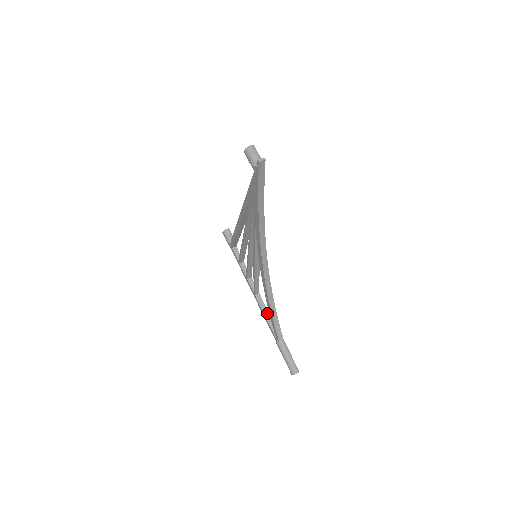
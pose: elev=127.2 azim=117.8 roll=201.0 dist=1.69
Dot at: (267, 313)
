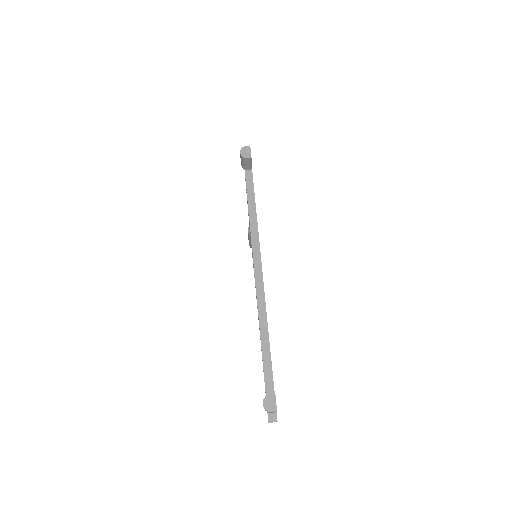
Dot at: occluded
